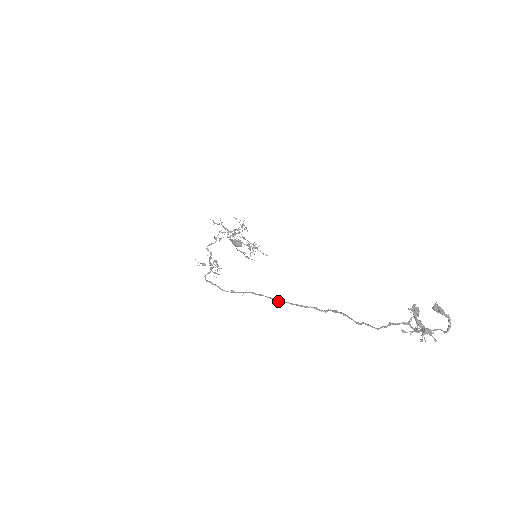
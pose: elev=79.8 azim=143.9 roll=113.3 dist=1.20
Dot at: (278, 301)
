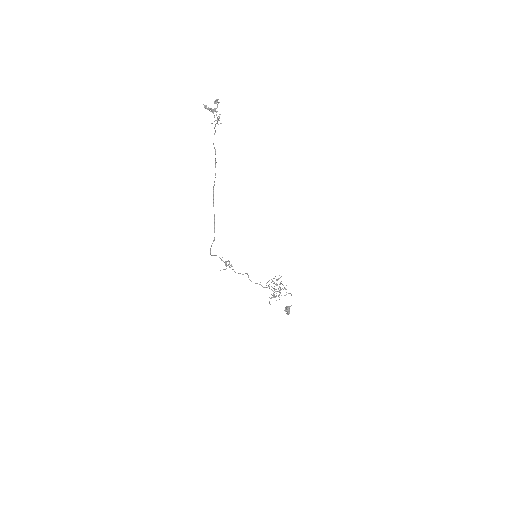
Dot at: (213, 204)
